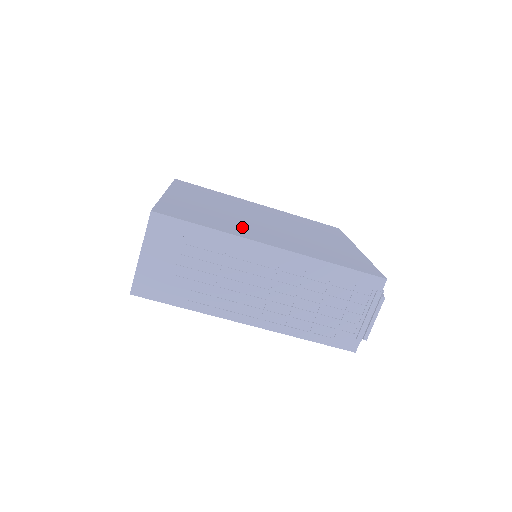
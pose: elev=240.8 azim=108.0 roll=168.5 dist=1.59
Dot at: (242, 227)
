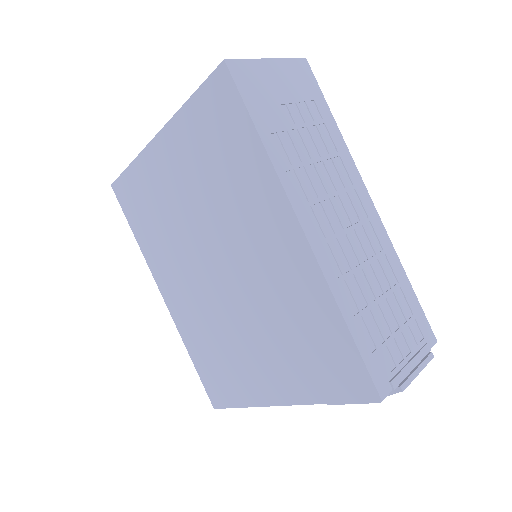
Dot at: occluded
